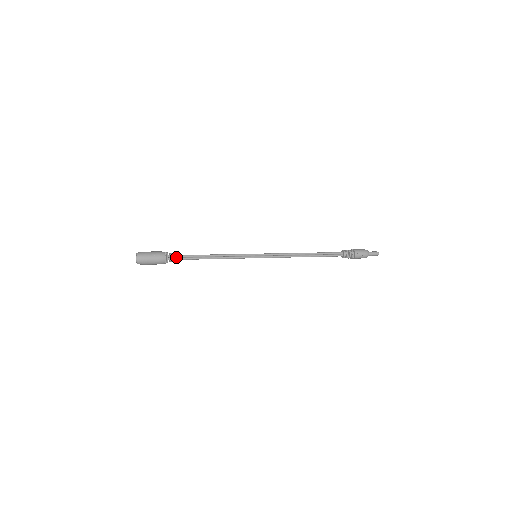
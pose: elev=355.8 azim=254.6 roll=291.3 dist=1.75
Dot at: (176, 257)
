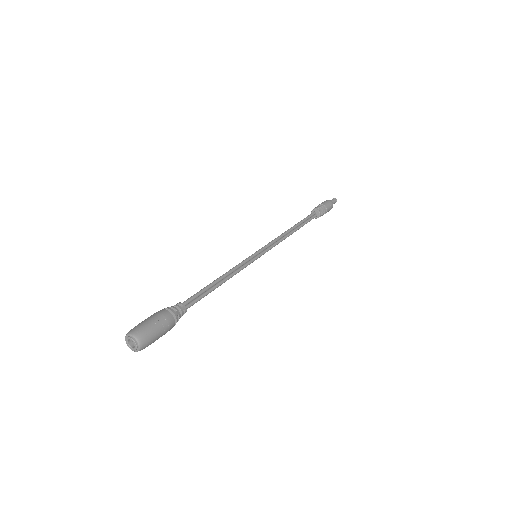
Dot at: (184, 309)
